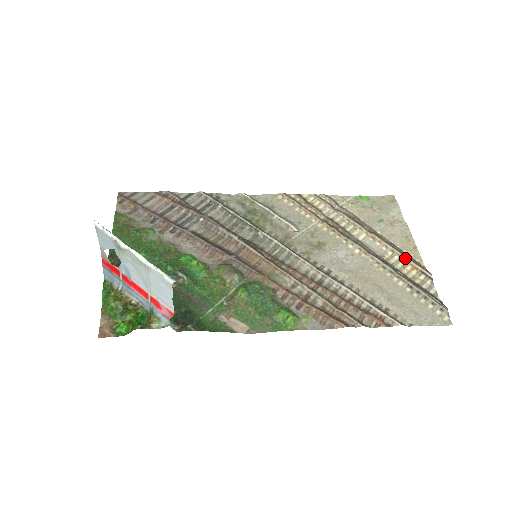
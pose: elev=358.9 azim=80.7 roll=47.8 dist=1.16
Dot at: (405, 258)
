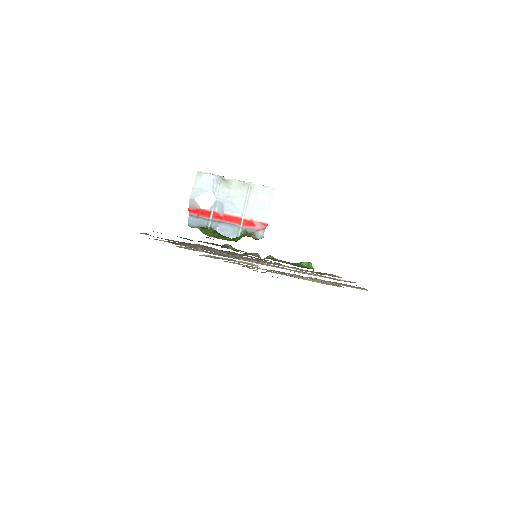
Dot at: (321, 281)
